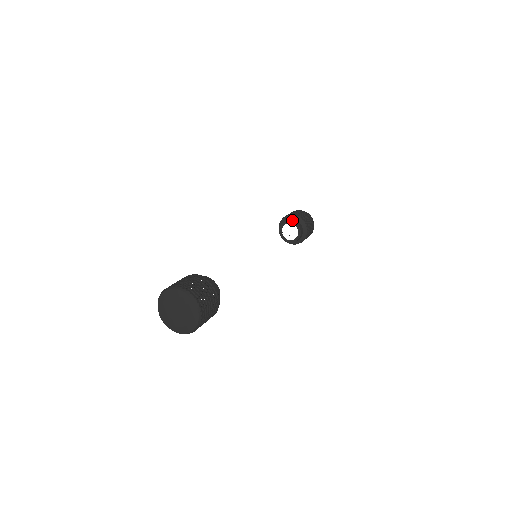
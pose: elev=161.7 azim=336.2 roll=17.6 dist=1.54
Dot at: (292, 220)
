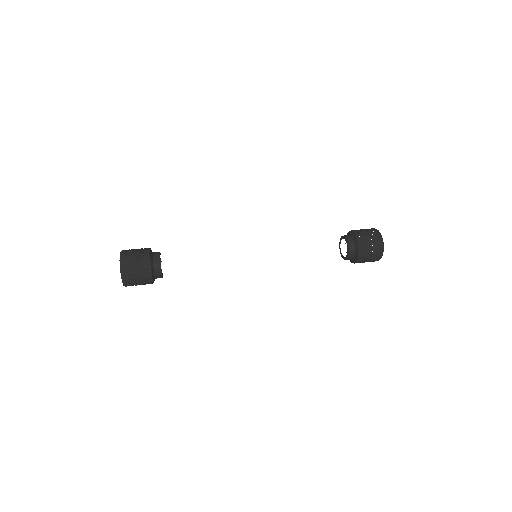
Dot at: (347, 236)
